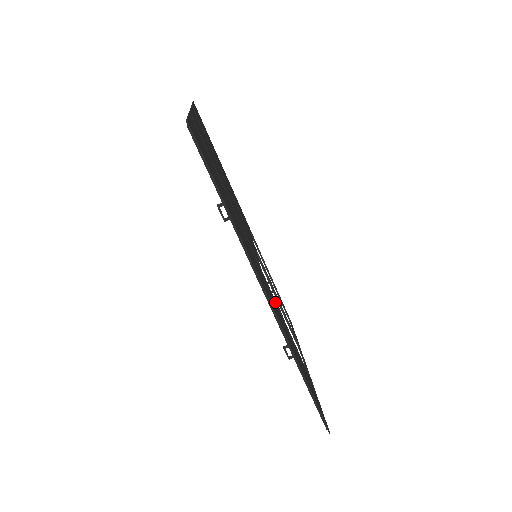
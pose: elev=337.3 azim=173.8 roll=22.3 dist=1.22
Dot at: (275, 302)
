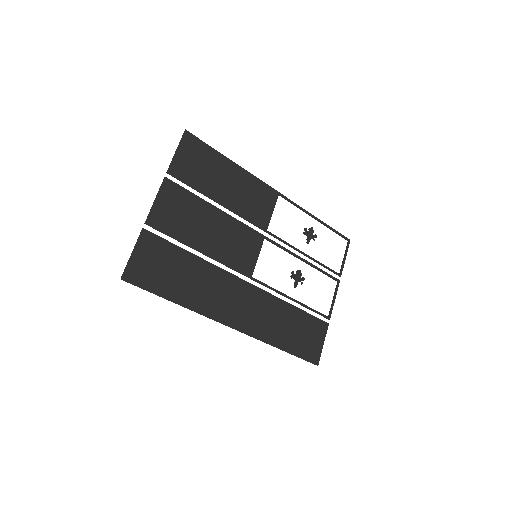
Dot at: (267, 294)
